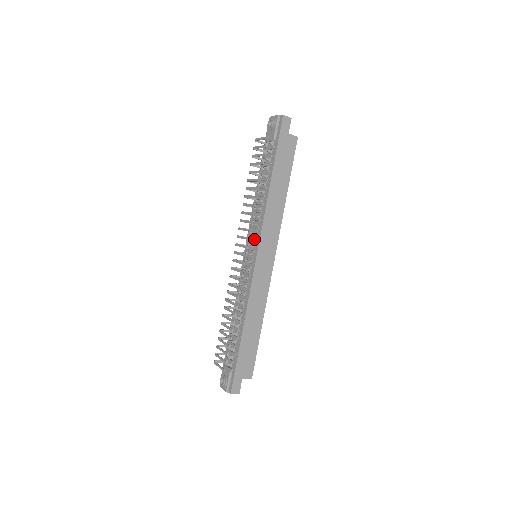
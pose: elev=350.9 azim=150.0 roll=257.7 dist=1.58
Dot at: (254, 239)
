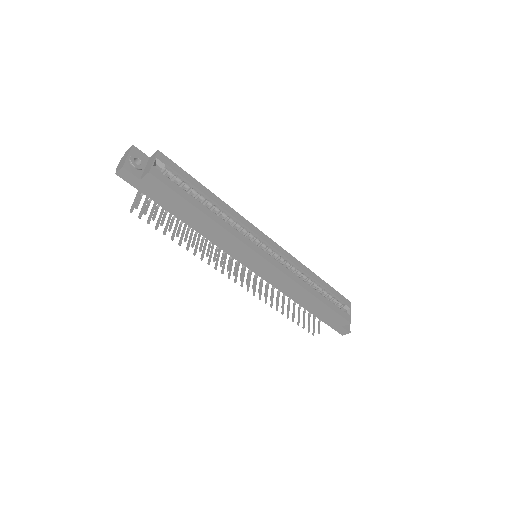
Dot at: (227, 269)
